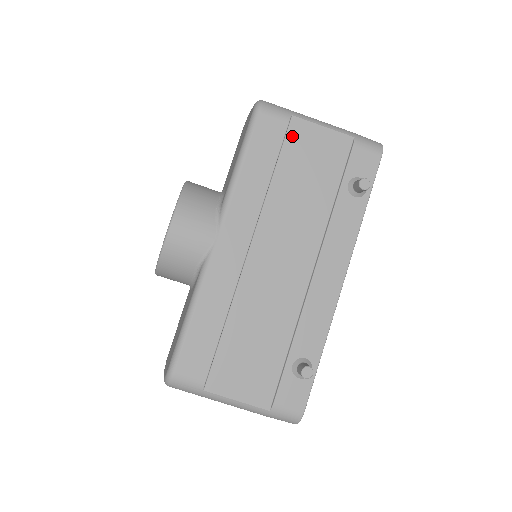
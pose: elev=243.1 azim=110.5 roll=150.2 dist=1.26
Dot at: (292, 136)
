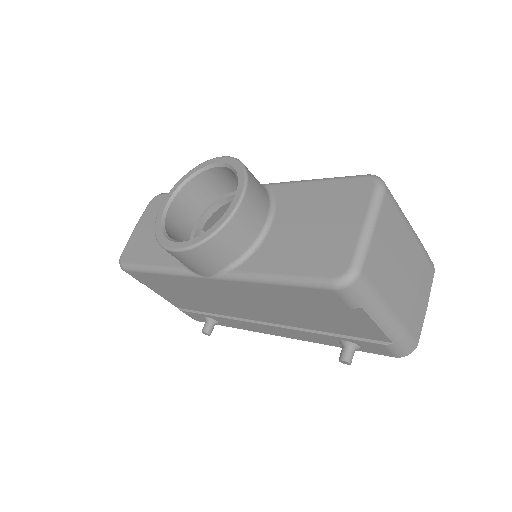
Dot at: (342, 309)
